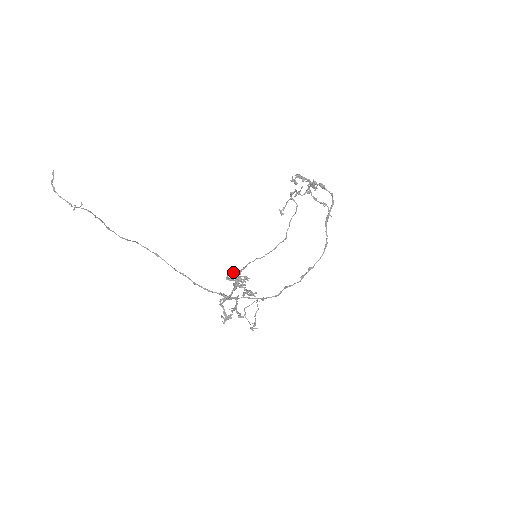
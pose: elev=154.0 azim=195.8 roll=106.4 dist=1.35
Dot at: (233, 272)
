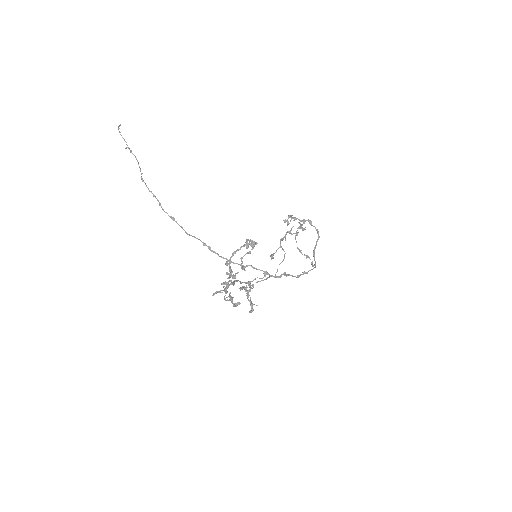
Dot at: (228, 283)
